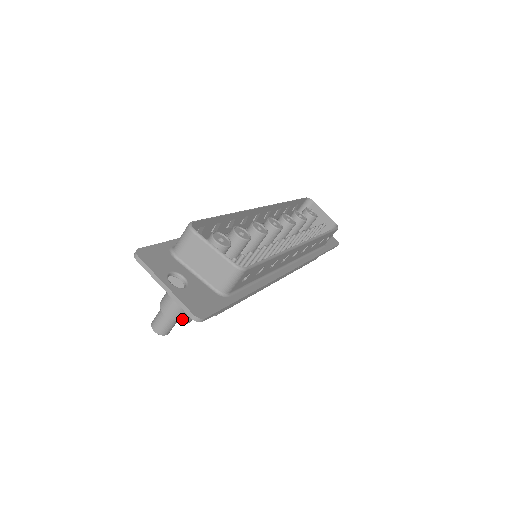
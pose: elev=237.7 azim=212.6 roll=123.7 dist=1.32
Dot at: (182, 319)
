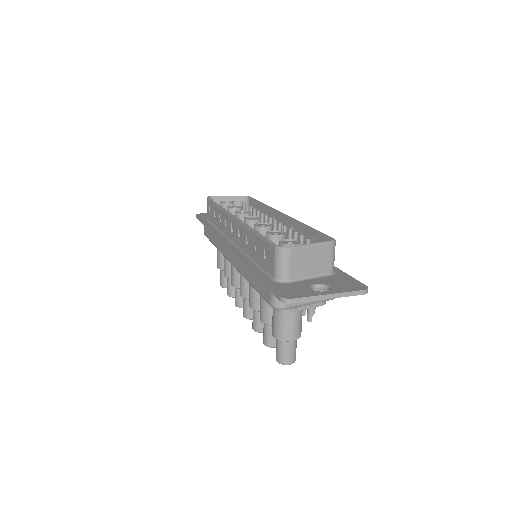
Dot at: occluded
